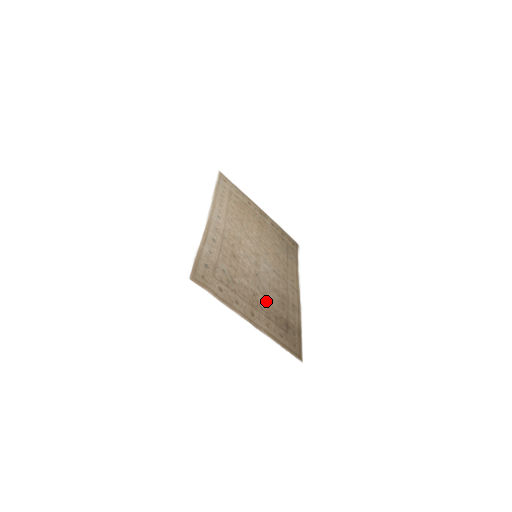
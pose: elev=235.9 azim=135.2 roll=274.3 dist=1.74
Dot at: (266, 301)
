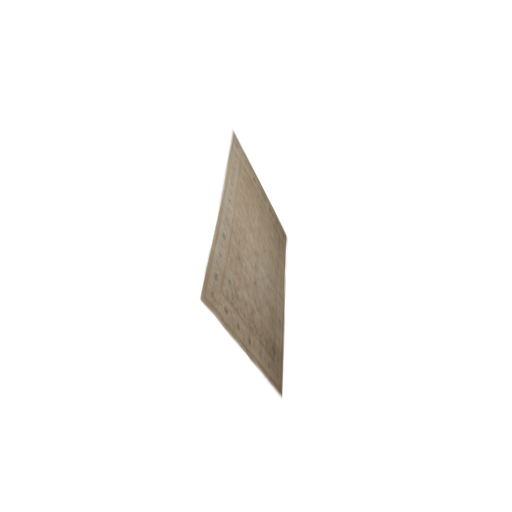
Dot at: (260, 319)
